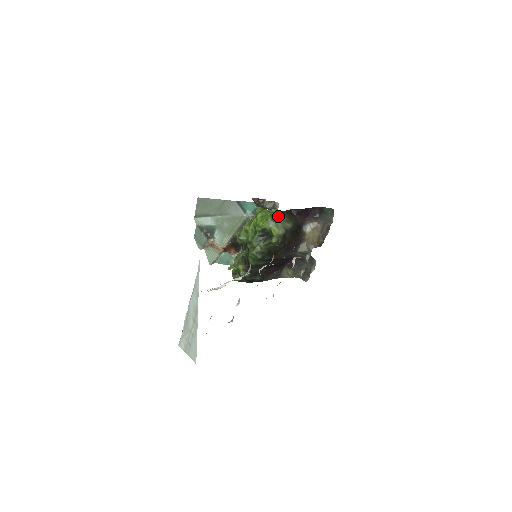
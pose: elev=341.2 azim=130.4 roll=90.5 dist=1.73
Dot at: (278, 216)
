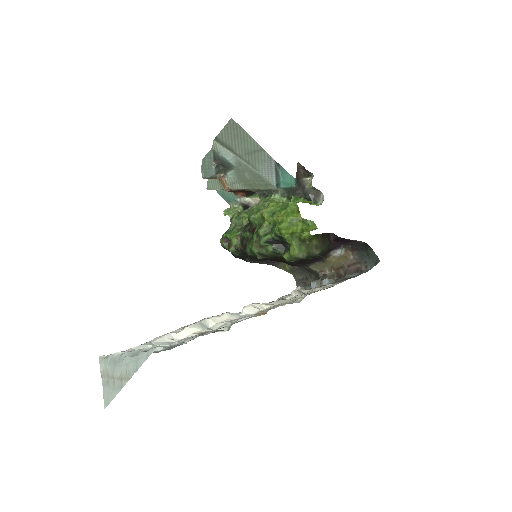
Dot at: (309, 238)
